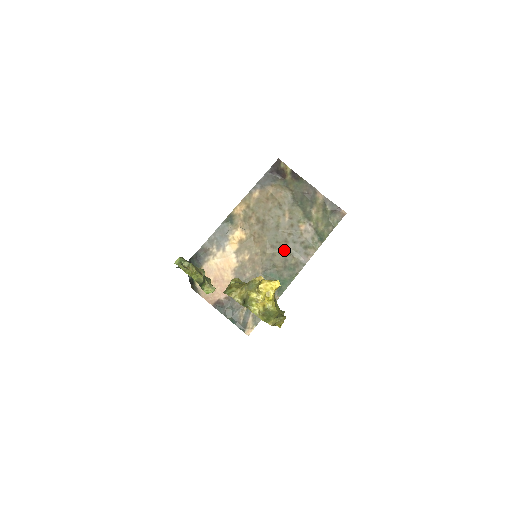
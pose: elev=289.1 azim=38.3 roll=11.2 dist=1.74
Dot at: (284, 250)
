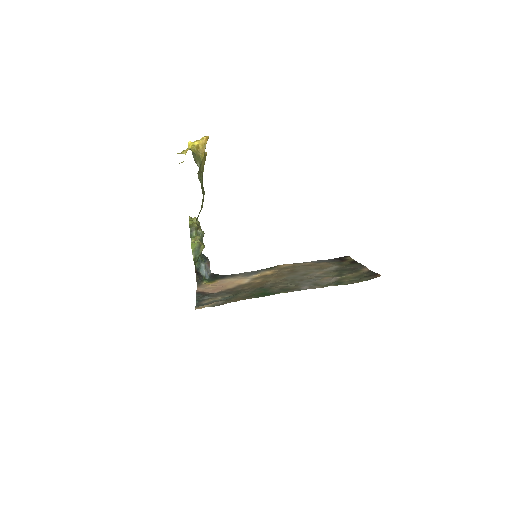
Dot at: (293, 283)
